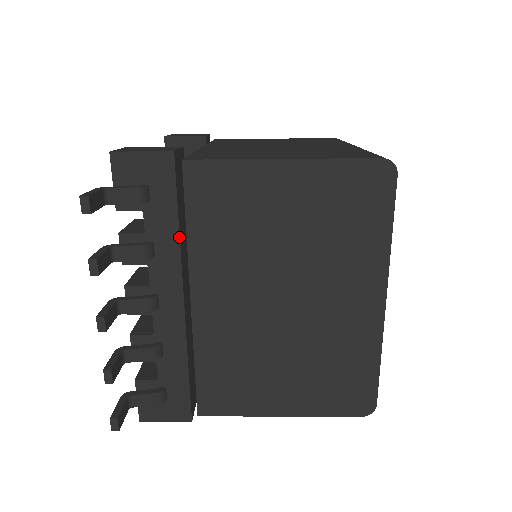
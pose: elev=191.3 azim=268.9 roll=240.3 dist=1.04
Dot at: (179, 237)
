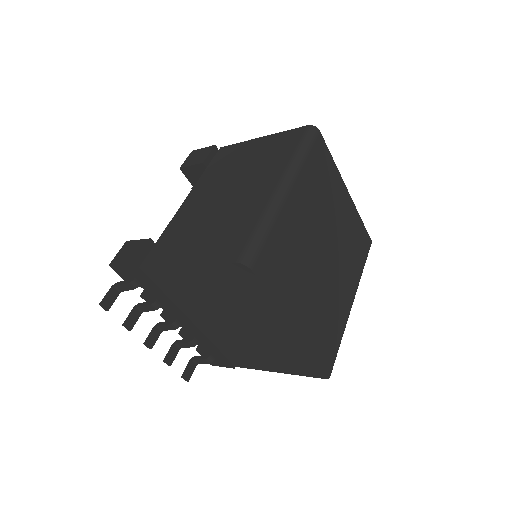
Dot at: (166, 298)
